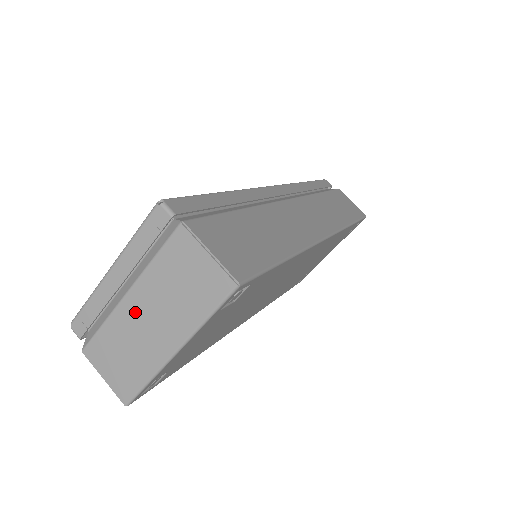
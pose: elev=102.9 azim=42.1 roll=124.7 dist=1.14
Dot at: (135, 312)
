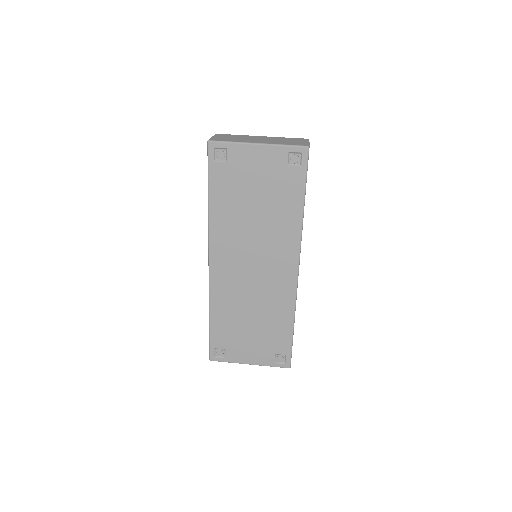
Dot at: (258, 138)
